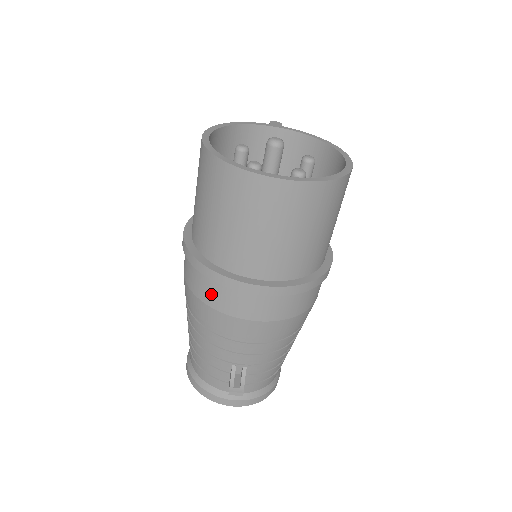
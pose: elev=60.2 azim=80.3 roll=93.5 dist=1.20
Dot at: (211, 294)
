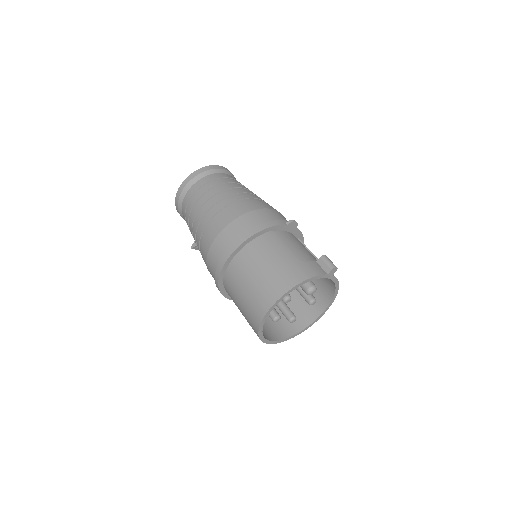
Dot at: occluded
